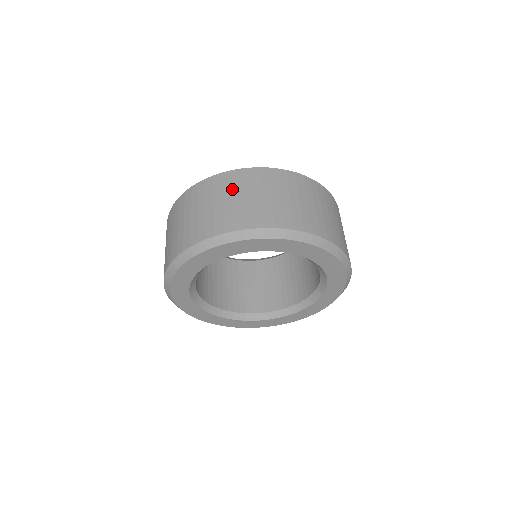
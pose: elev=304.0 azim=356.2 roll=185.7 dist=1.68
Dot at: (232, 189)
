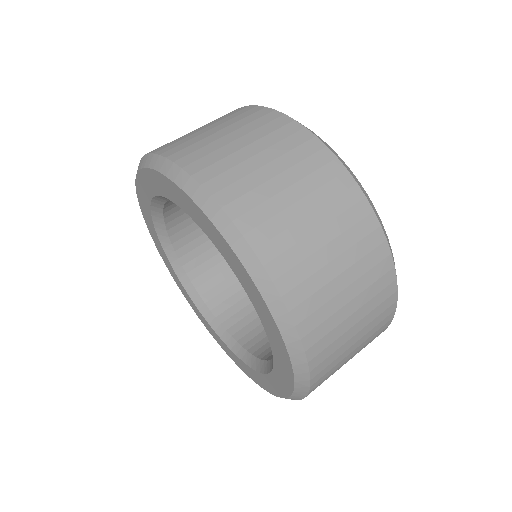
Dot at: (263, 137)
